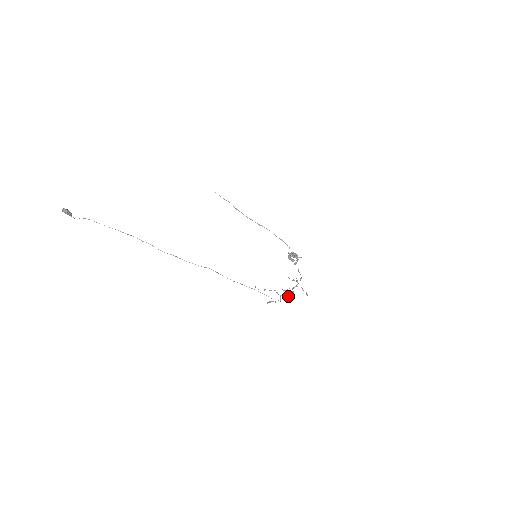
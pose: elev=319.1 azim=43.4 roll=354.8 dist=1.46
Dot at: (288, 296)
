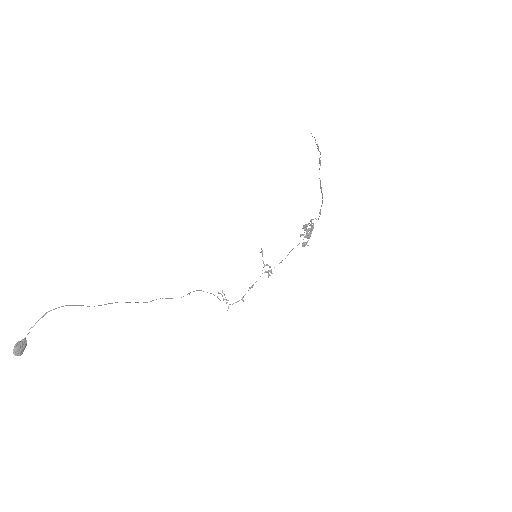
Dot at: occluded
